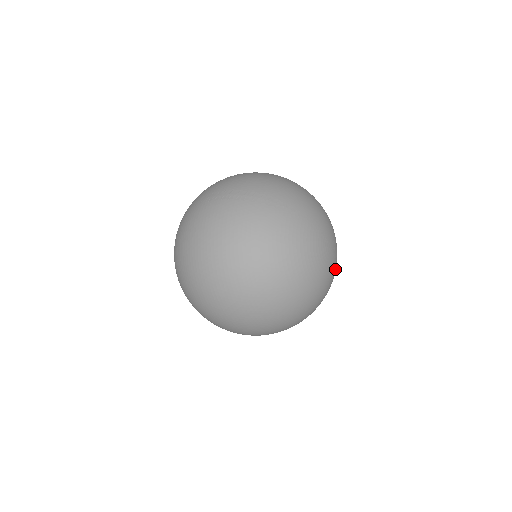
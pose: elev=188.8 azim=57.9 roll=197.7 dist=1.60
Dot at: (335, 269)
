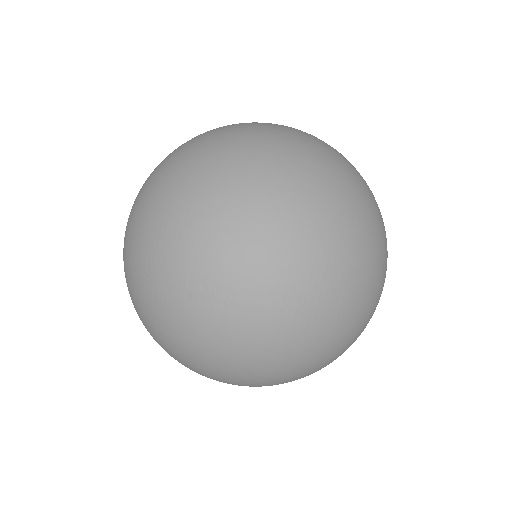
Dot at: occluded
